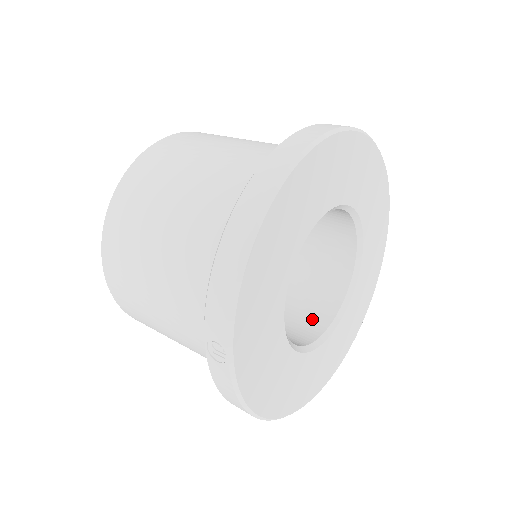
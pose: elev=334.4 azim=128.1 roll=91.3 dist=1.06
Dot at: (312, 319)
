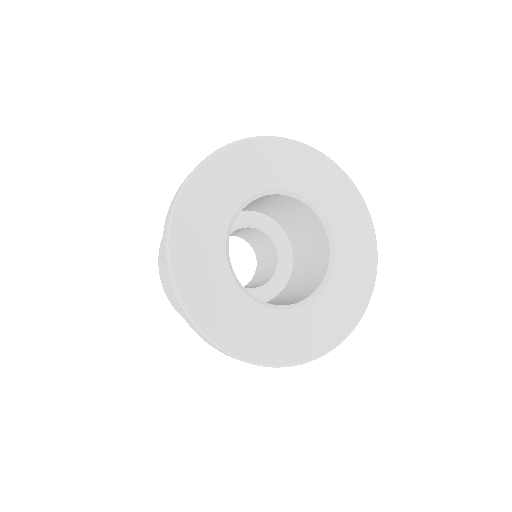
Dot at: (311, 287)
